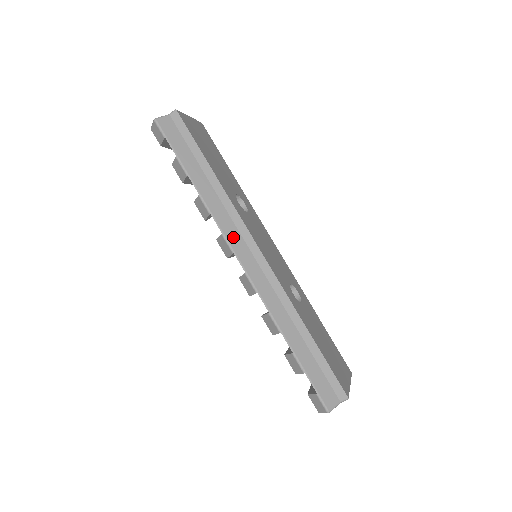
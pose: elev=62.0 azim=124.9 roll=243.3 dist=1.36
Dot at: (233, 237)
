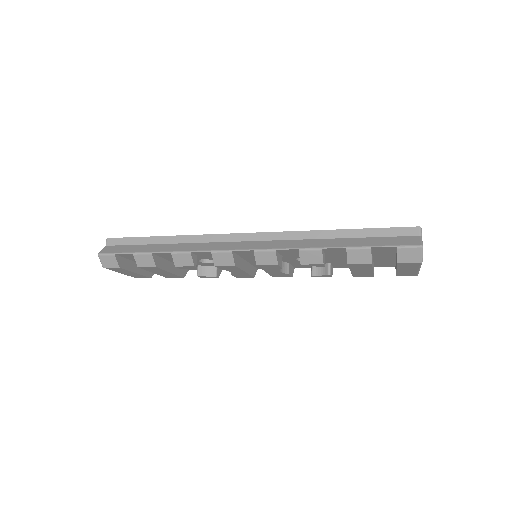
Dot at: (221, 247)
